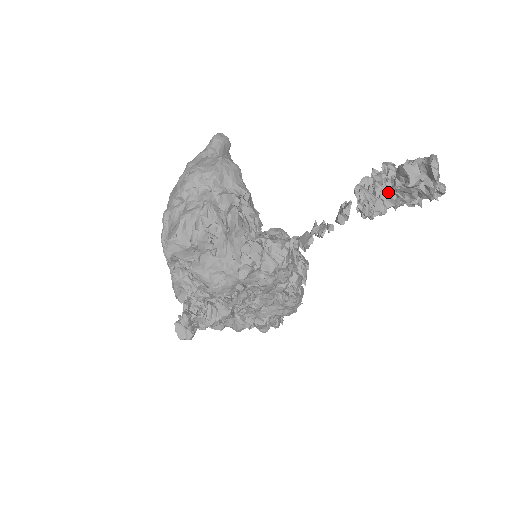
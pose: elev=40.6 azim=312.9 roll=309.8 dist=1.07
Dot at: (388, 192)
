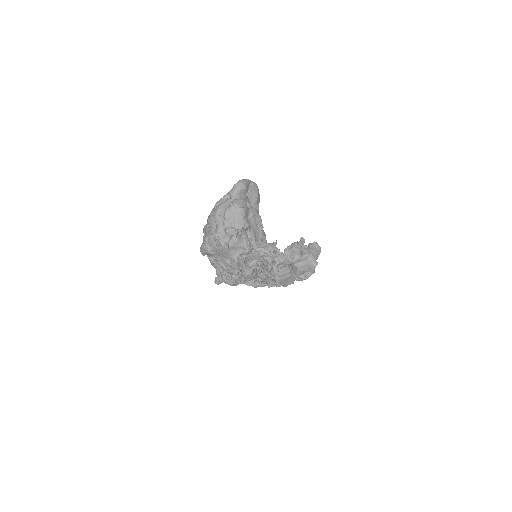
Dot at: occluded
